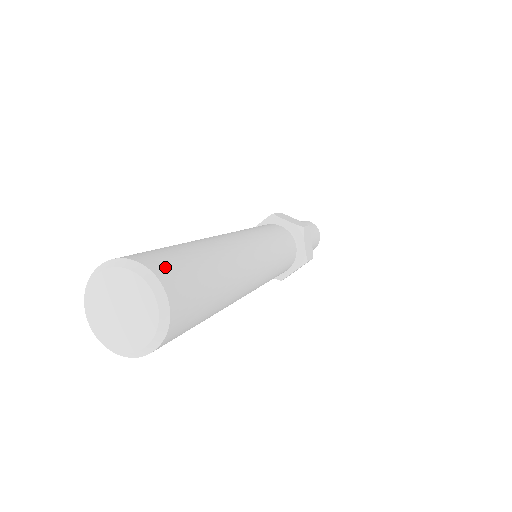
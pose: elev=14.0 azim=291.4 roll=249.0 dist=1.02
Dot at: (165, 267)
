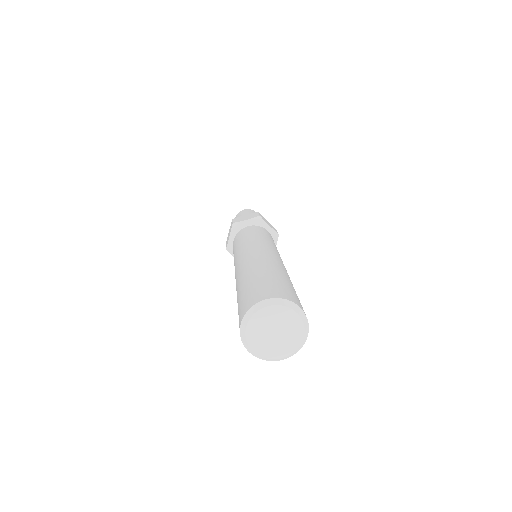
Dot at: (302, 307)
